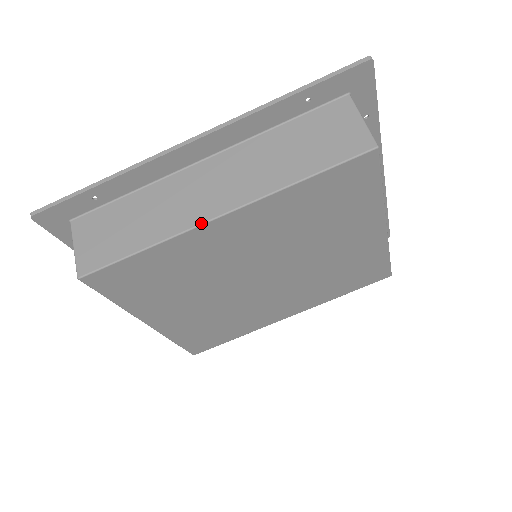
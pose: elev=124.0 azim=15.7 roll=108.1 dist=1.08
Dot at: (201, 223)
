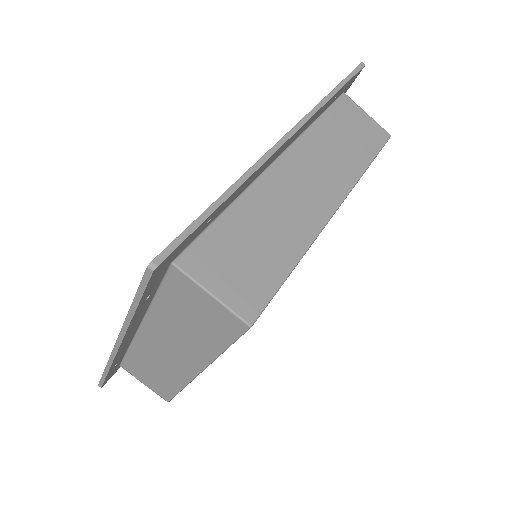
Dot at: (327, 221)
